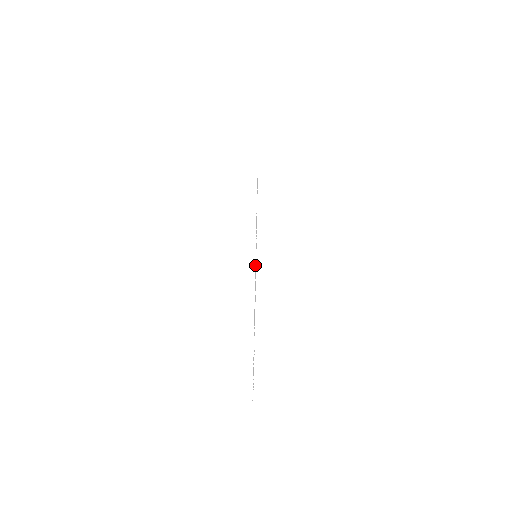
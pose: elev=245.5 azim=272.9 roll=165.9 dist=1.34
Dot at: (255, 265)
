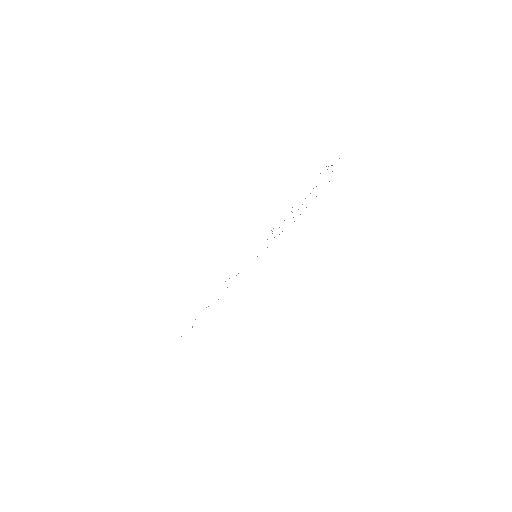
Dot at: occluded
